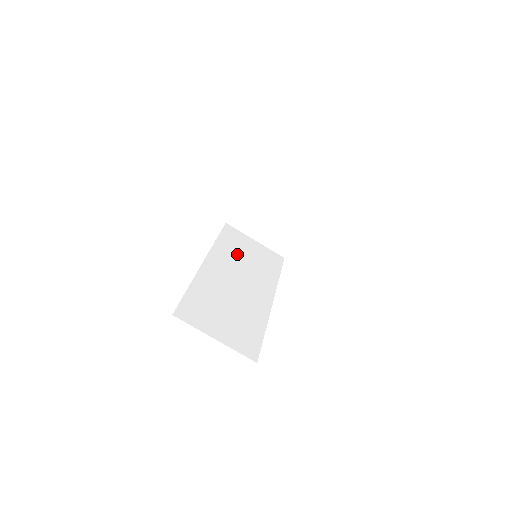
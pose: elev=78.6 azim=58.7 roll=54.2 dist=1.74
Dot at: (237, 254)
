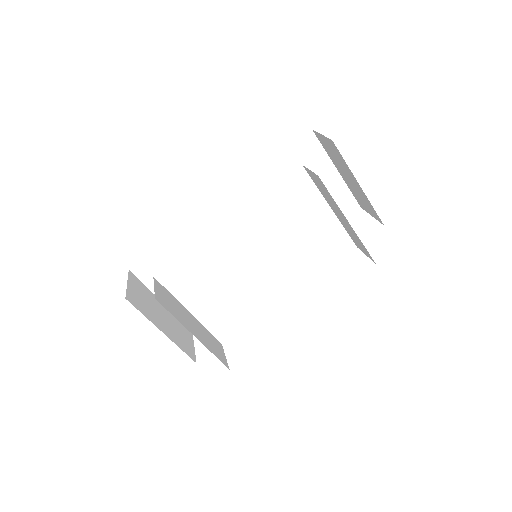
Dot at: (281, 194)
